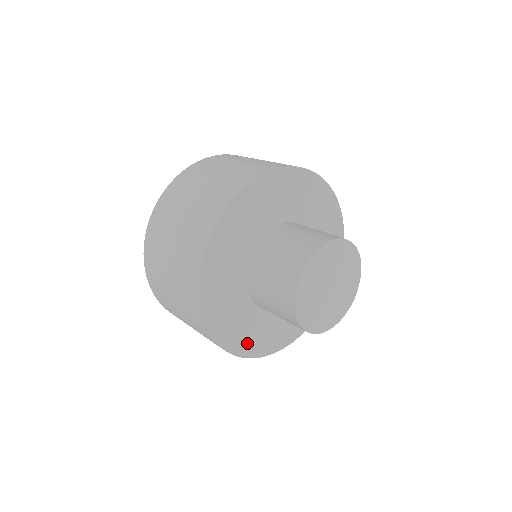
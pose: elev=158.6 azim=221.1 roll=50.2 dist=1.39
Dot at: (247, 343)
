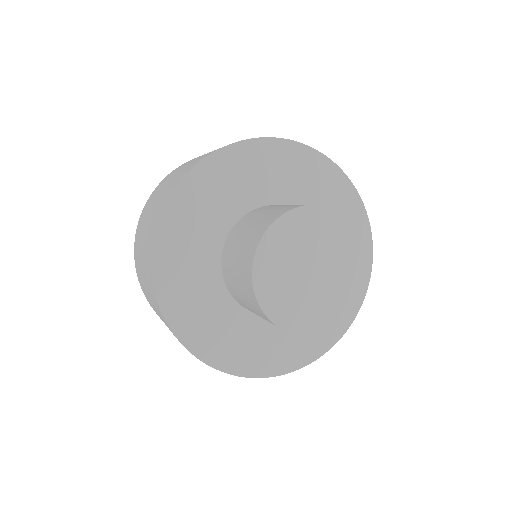
Dot at: (173, 271)
